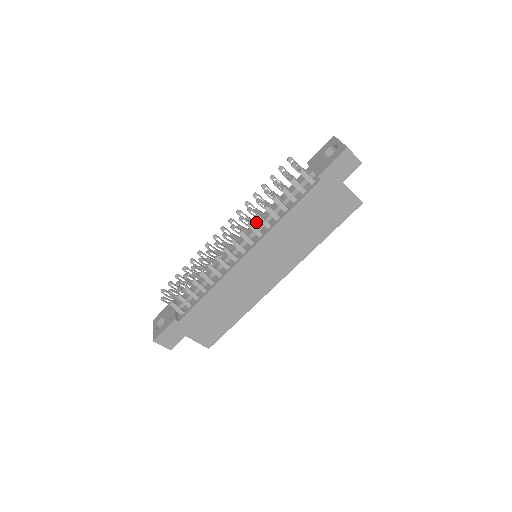
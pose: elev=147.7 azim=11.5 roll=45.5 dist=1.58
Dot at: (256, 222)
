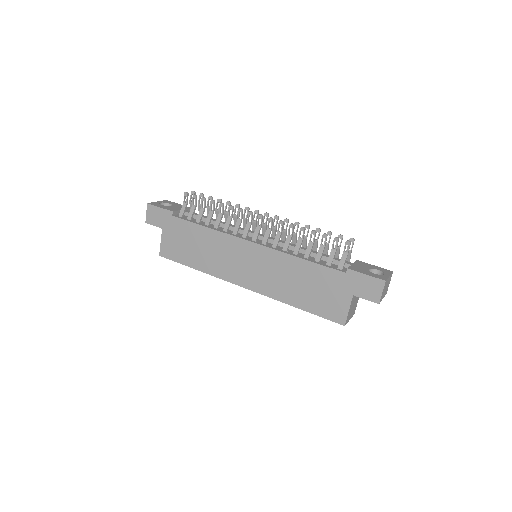
Dot at: occluded
